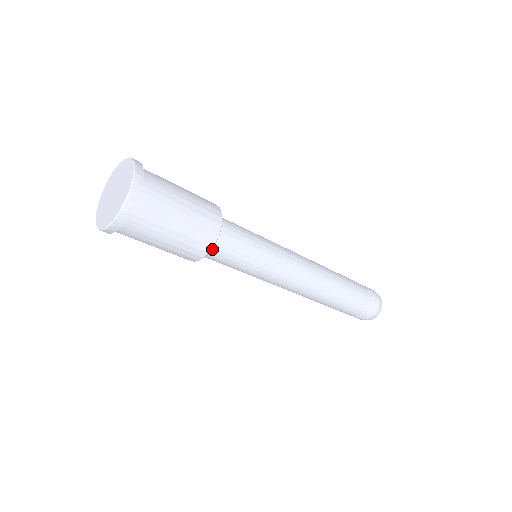
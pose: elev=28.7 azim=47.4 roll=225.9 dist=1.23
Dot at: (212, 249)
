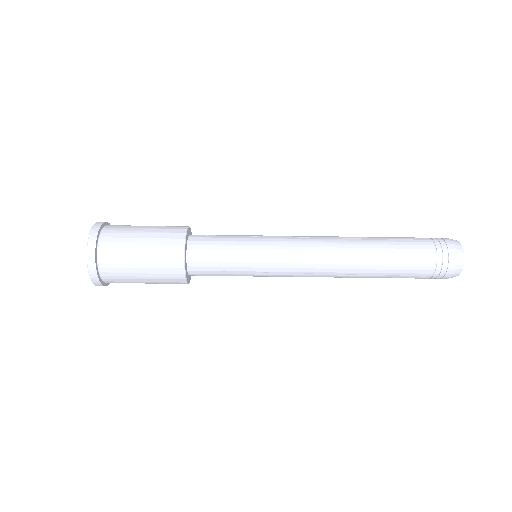
Dot at: (193, 274)
